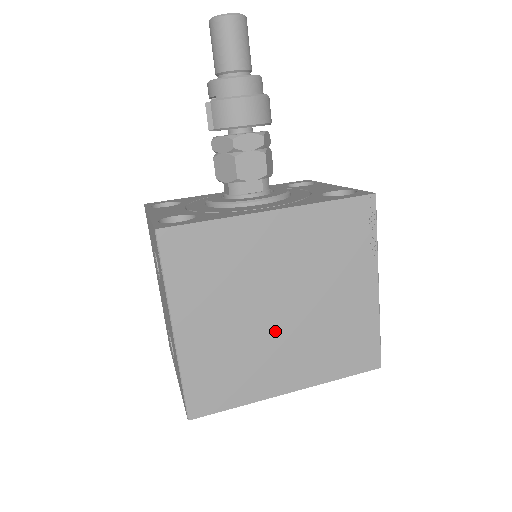
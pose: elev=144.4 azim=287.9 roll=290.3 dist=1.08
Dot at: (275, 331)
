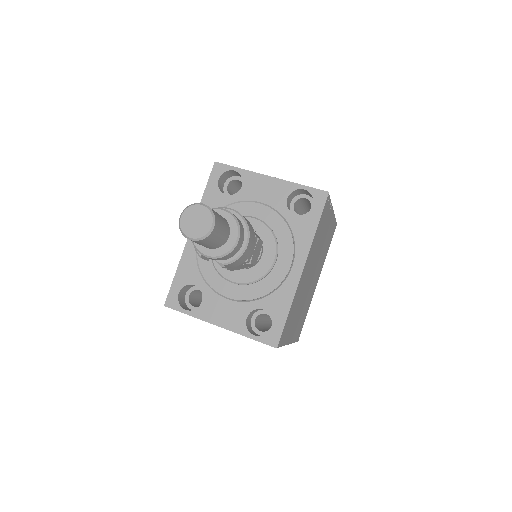
Dot at: (311, 284)
